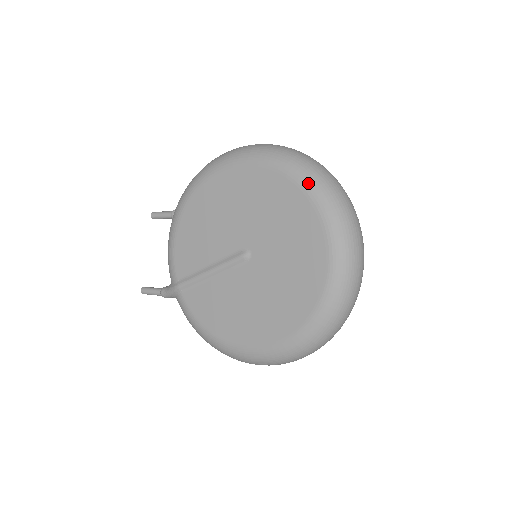
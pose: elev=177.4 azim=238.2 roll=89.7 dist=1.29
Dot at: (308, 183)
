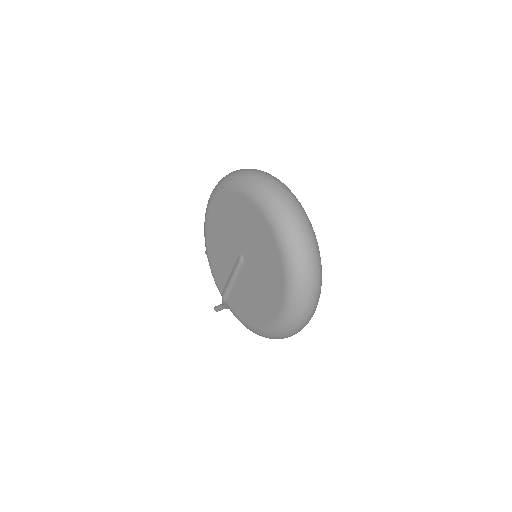
Dot at: (248, 191)
